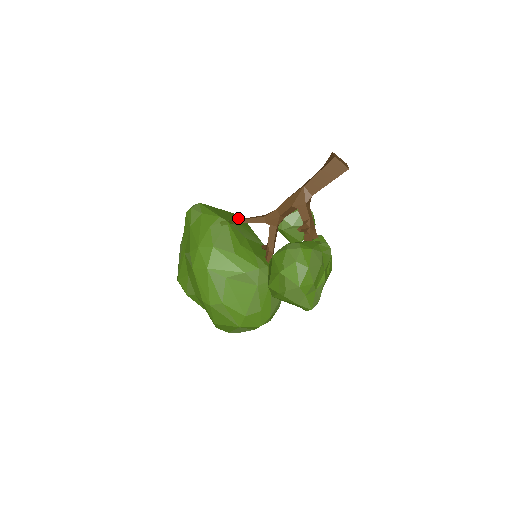
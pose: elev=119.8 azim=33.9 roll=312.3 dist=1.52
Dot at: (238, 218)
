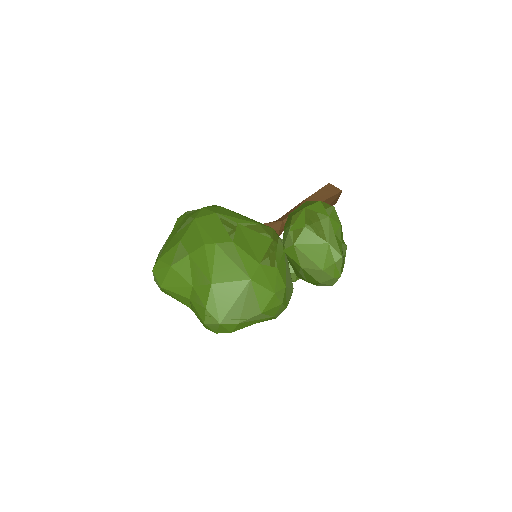
Dot at: occluded
